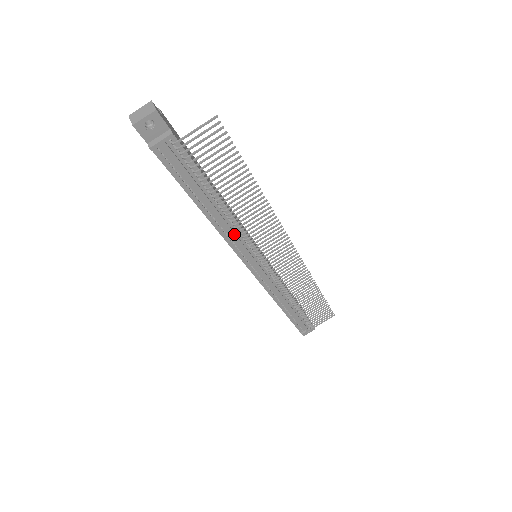
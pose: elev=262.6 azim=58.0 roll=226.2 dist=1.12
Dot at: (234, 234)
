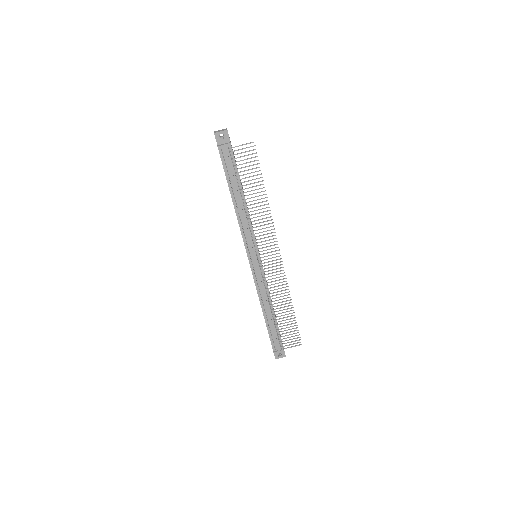
Dot at: (246, 224)
